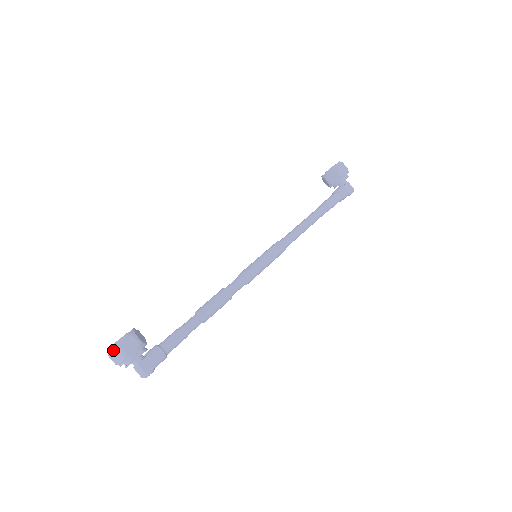
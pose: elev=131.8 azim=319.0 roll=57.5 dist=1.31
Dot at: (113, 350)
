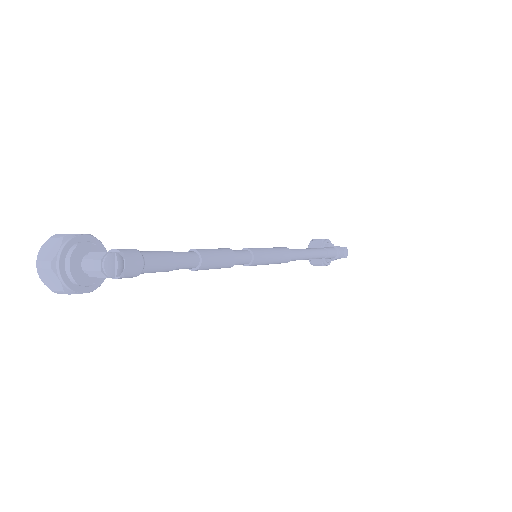
Dot at: (45, 246)
